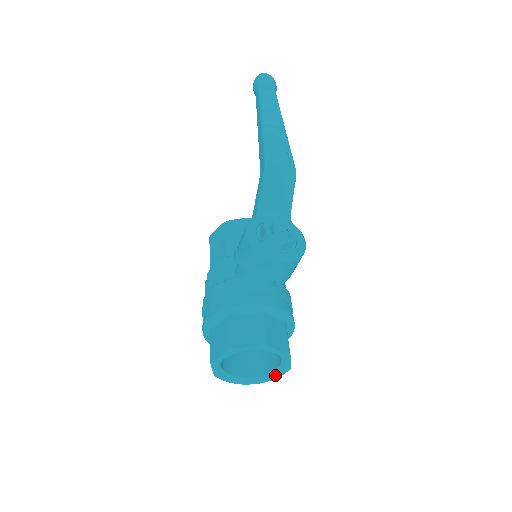
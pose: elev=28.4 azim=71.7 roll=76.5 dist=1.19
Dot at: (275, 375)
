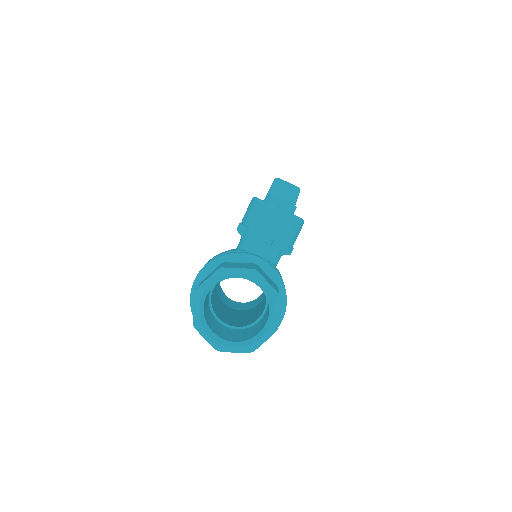
Dot at: (259, 337)
